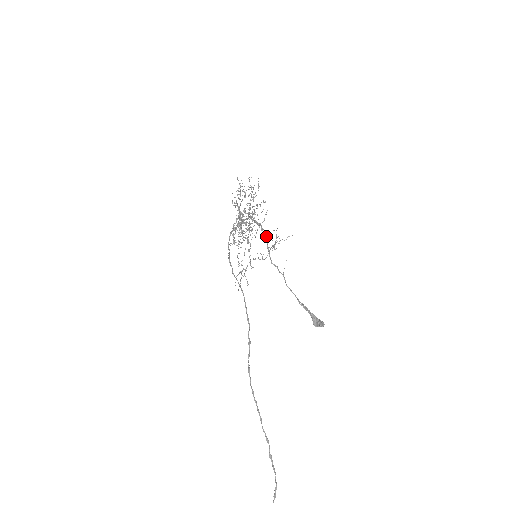
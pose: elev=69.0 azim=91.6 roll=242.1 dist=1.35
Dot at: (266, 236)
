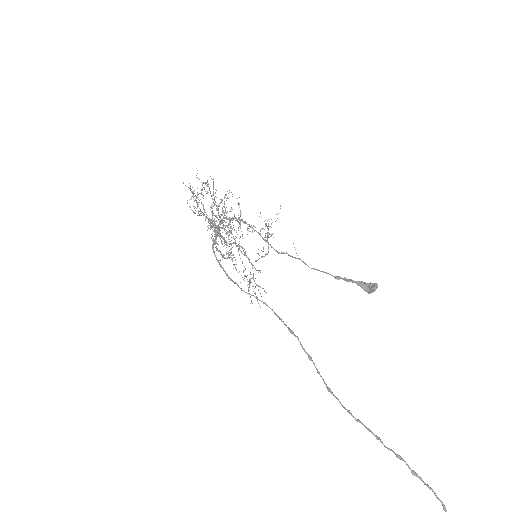
Dot at: occluded
